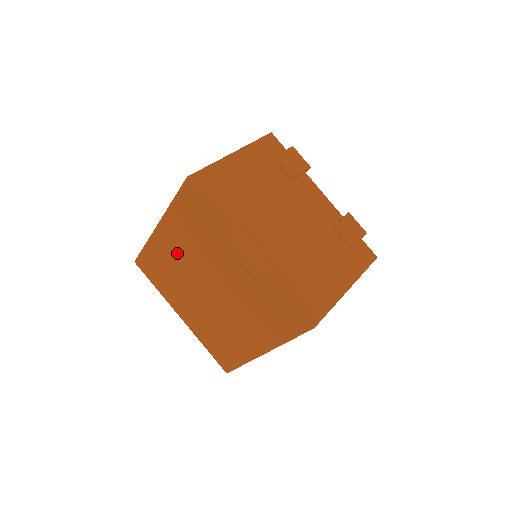
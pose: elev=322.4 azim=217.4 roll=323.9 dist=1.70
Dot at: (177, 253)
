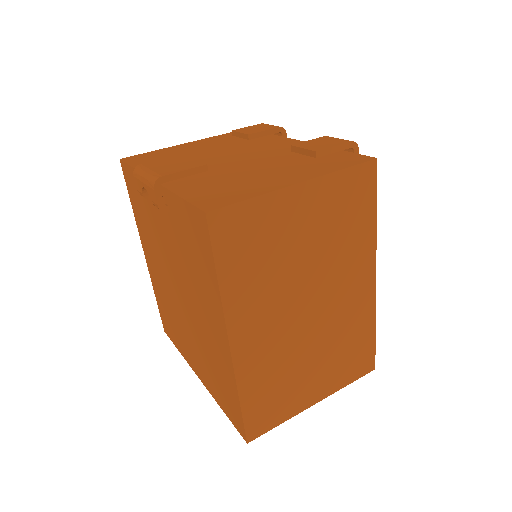
Dot at: (157, 270)
